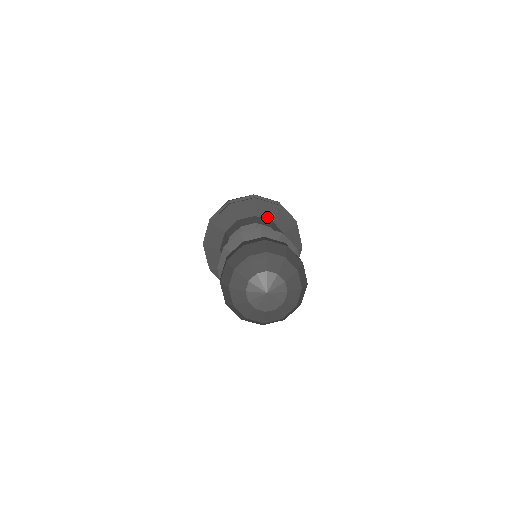
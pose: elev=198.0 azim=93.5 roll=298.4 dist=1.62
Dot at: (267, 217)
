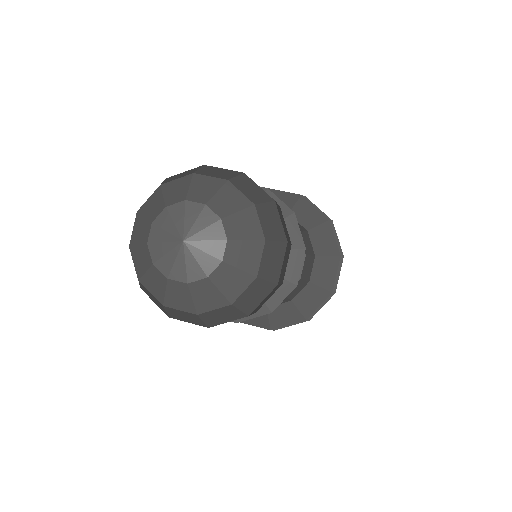
Dot at: occluded
